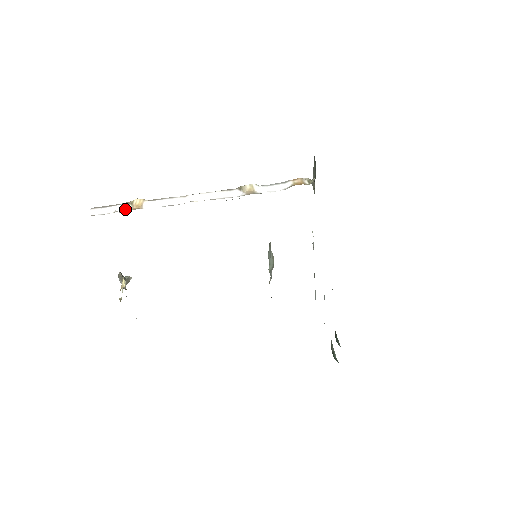
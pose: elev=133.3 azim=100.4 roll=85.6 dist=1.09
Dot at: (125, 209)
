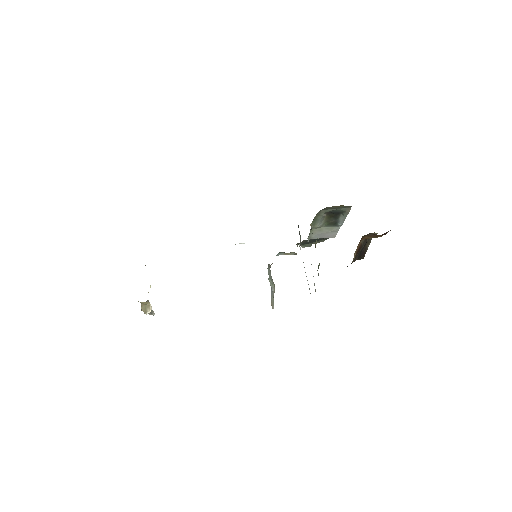
Dot at: occluded
